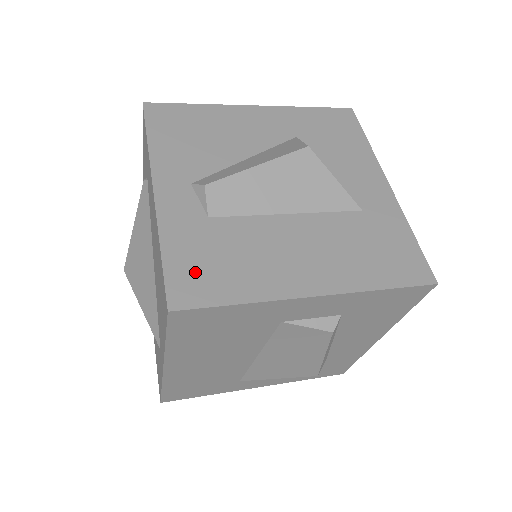
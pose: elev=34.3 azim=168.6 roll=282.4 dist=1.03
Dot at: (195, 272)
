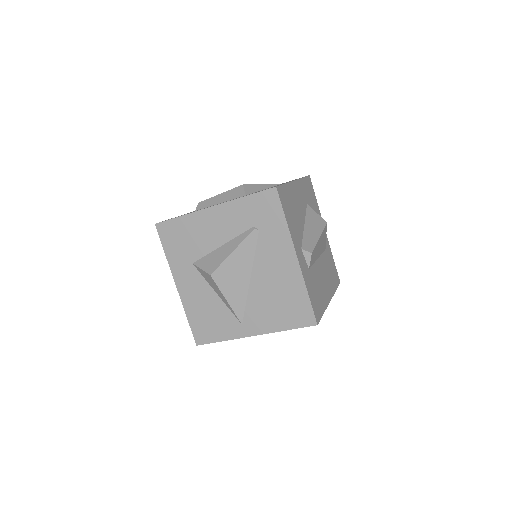
Dot at: (315, 302)
